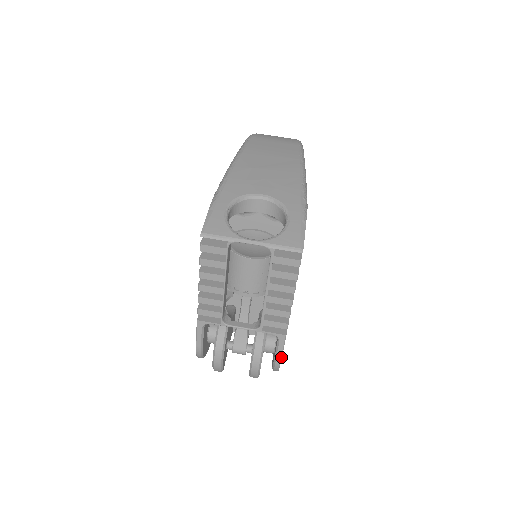
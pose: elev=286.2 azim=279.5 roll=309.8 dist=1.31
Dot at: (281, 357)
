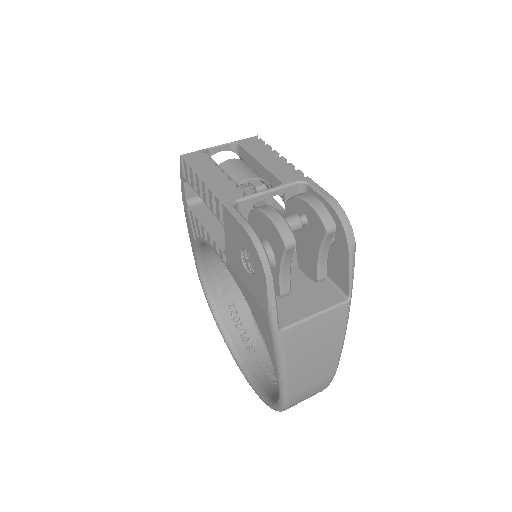
Dot at: (328, 193)
